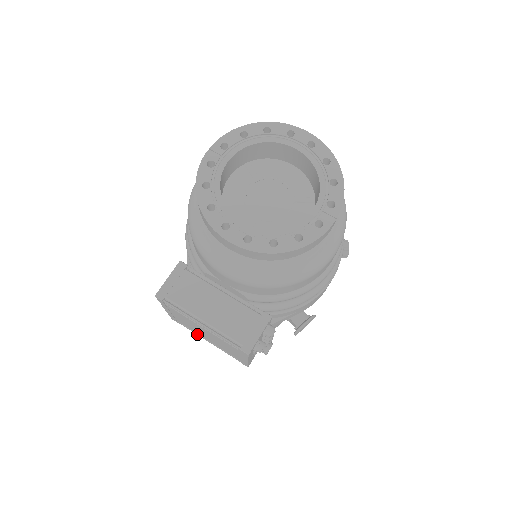
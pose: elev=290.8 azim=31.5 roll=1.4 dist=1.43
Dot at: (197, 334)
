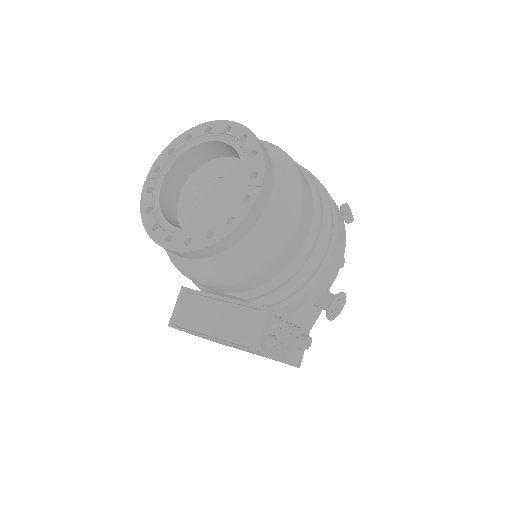
Dot at: occluded
